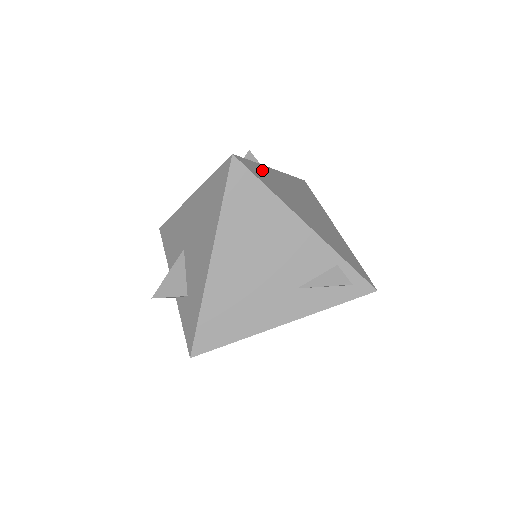
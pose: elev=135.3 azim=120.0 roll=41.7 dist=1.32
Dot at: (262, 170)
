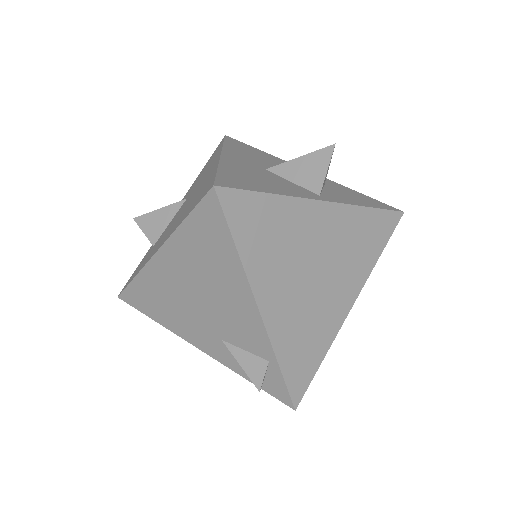
Dot at: (272, 209)
